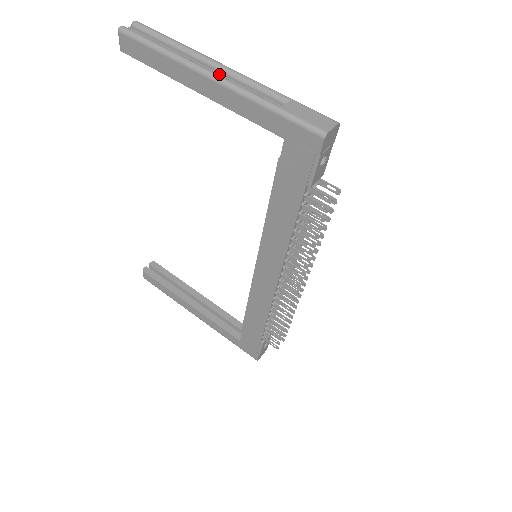
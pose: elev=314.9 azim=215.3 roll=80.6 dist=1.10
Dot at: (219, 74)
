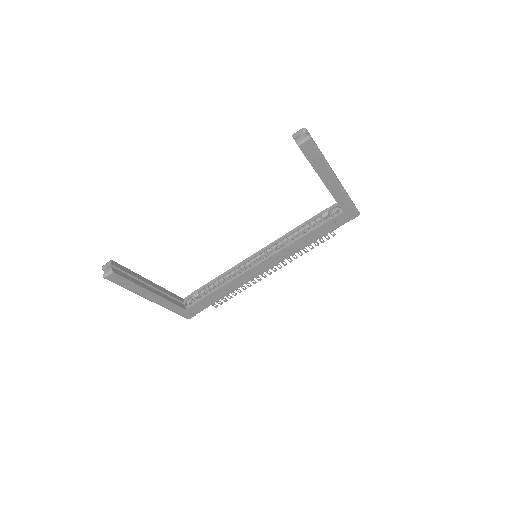
Dot at: occluded
